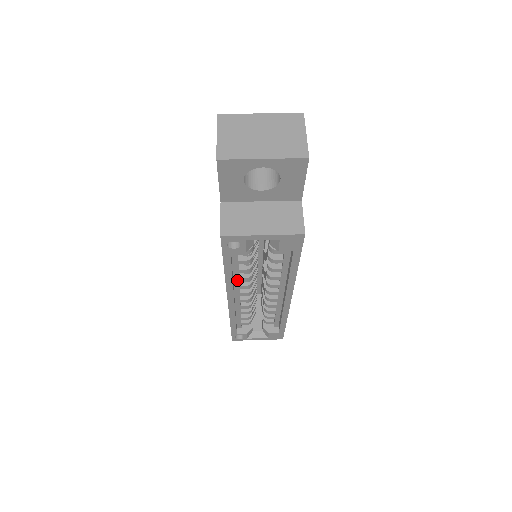
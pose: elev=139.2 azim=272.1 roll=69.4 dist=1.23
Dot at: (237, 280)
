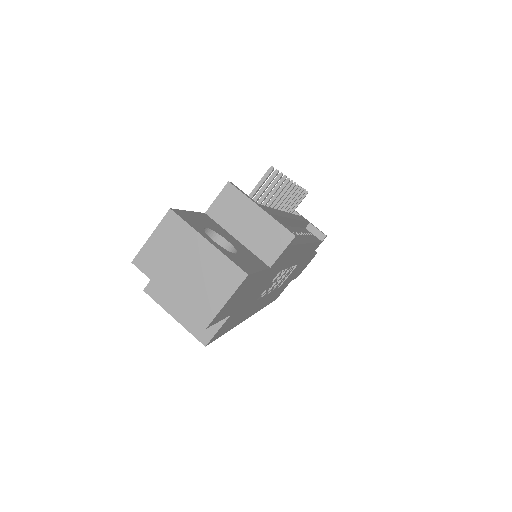
Dot at: occluded
